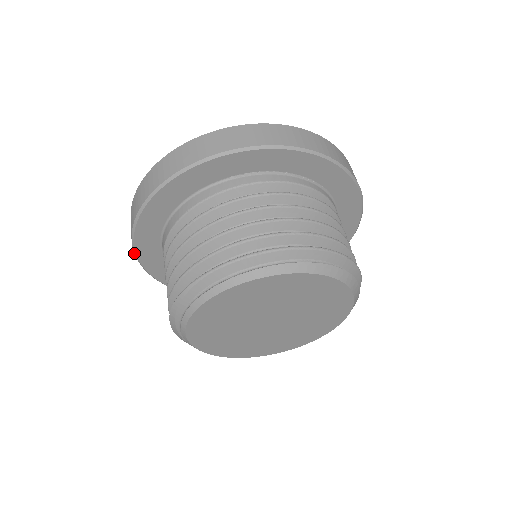
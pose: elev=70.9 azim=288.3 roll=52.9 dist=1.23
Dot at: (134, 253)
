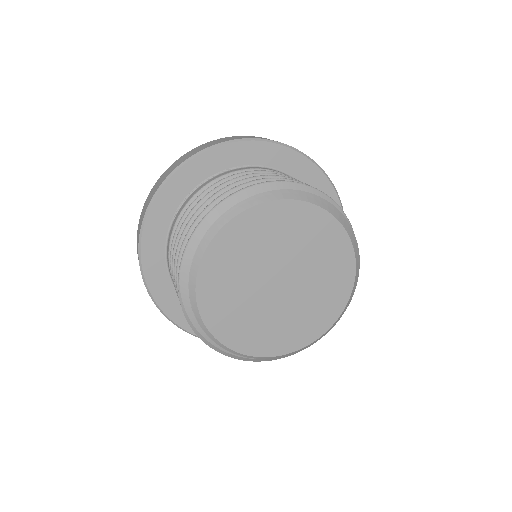
Dot at: (187, 332)
